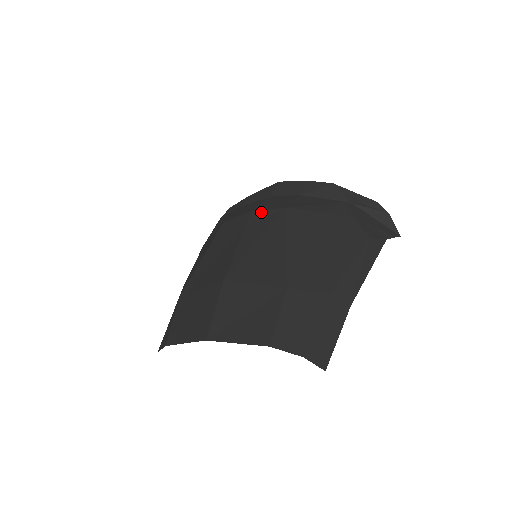
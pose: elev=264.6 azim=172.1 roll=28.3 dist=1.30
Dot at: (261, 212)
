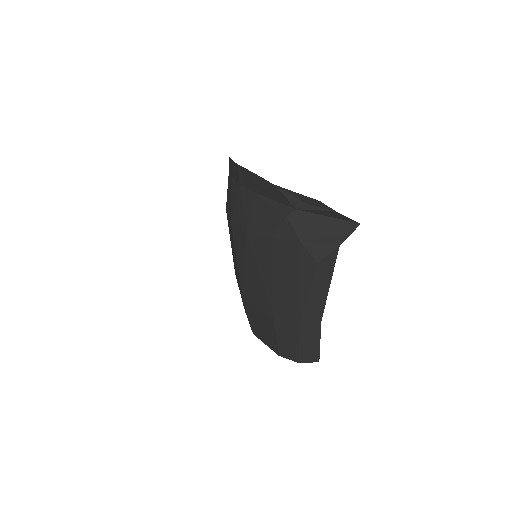
Dot at: (236, 228)
